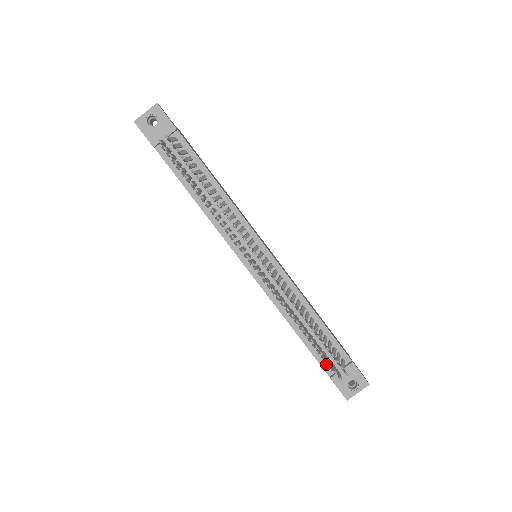
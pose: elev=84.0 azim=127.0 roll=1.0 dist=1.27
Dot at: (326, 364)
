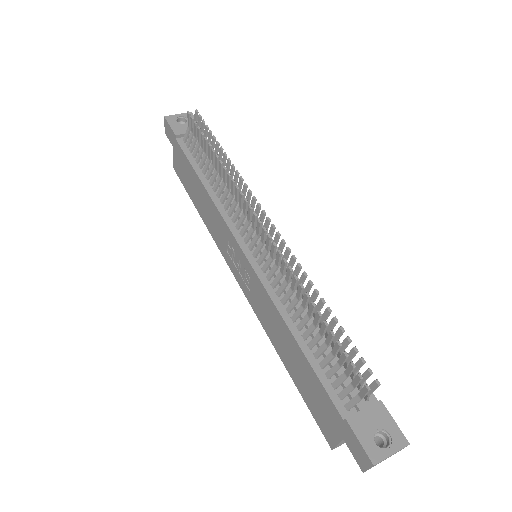
Dot at: (339, 398)
